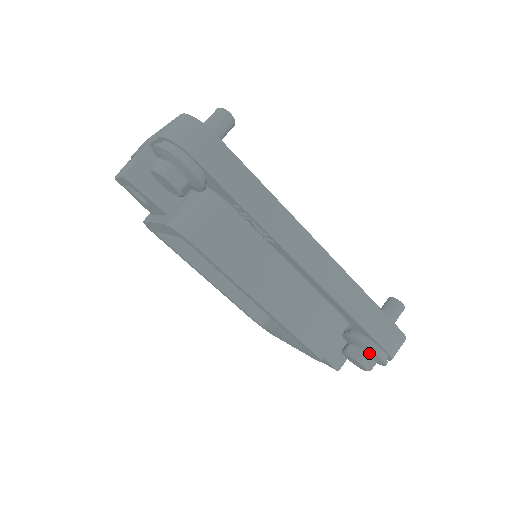
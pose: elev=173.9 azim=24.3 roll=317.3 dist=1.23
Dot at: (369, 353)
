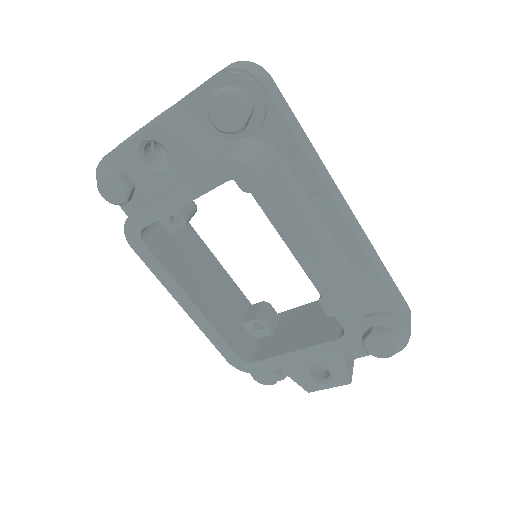
Dot at: (393, 330)
